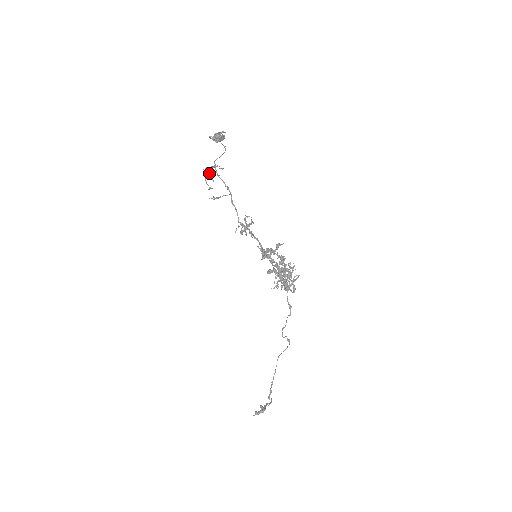
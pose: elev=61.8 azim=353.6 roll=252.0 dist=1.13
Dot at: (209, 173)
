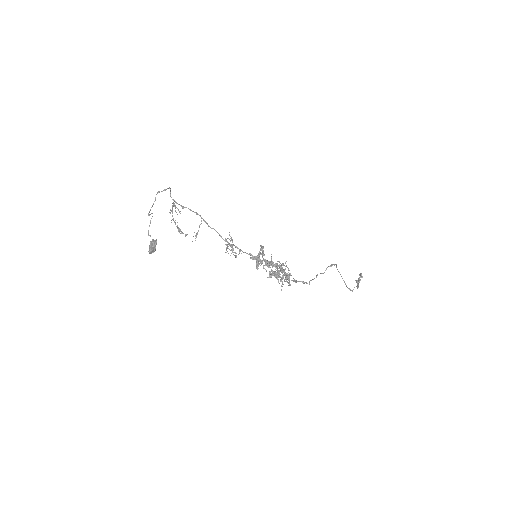
Dot at: (175, 220)
